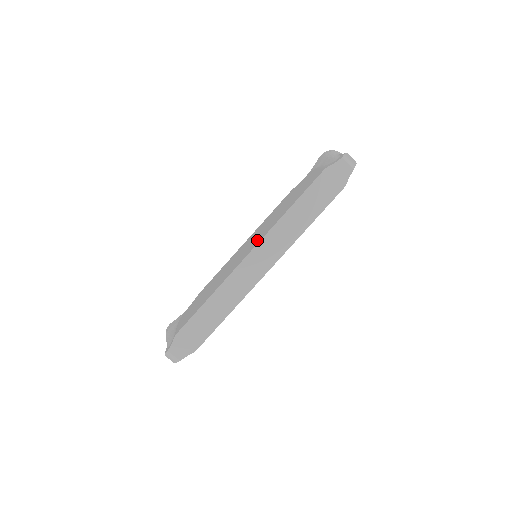
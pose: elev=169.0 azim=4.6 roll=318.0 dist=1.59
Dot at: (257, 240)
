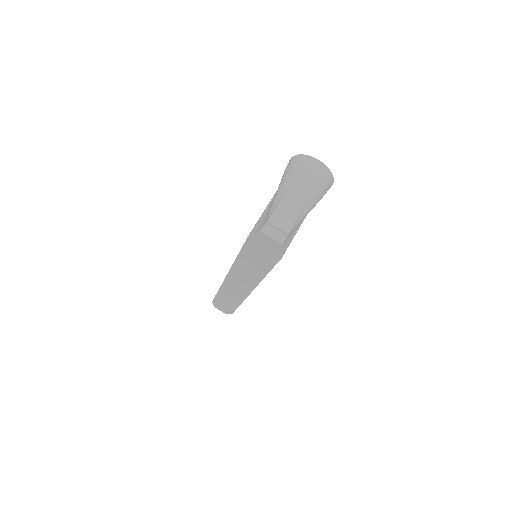
Dot at: occluded
